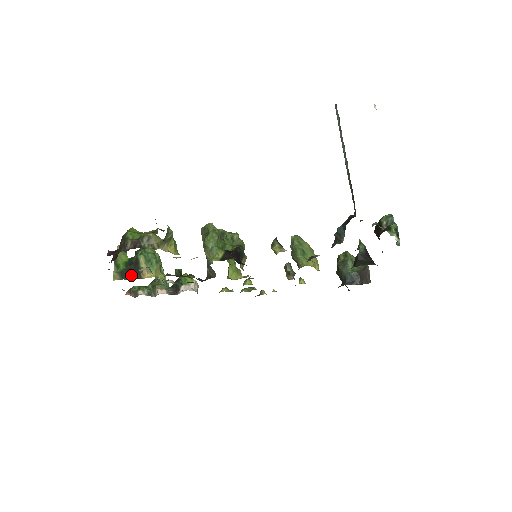
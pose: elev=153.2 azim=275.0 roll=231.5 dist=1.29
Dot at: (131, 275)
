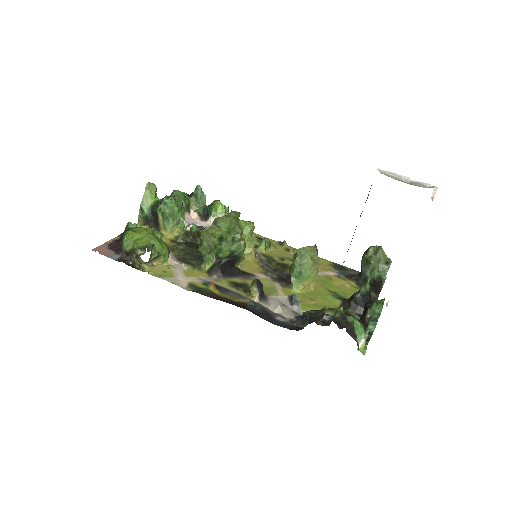
Dot at: (152, 223)
